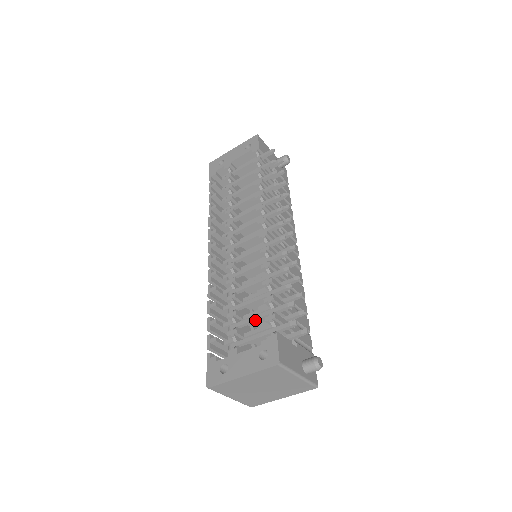
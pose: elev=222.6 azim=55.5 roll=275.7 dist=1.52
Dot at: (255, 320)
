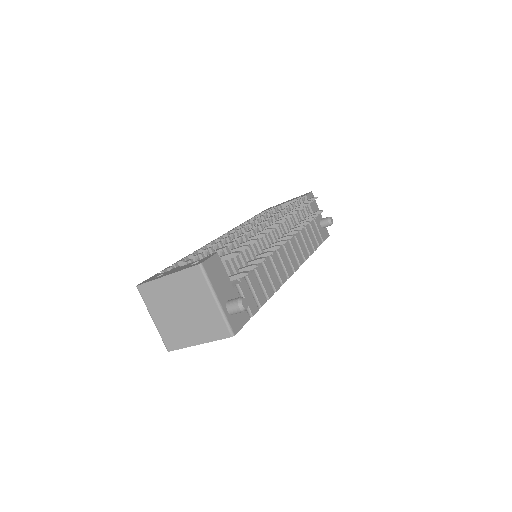
Dot at: occluded
